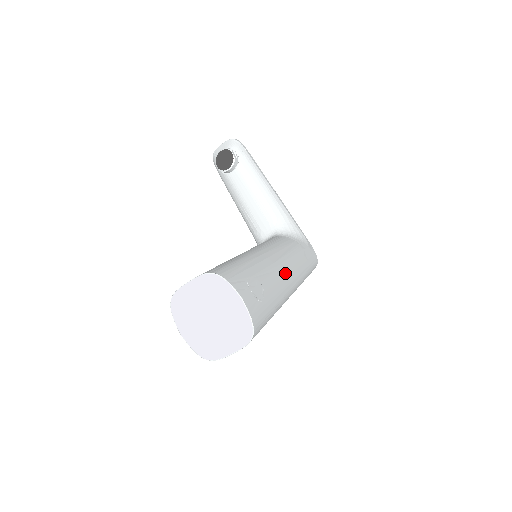
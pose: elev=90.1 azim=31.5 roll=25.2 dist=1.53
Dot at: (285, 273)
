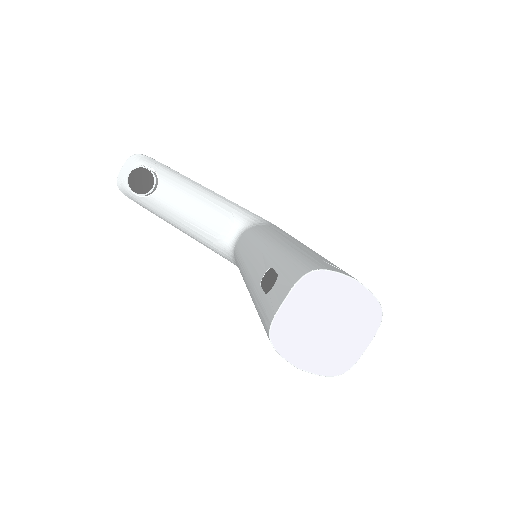
Dot at: occluded
